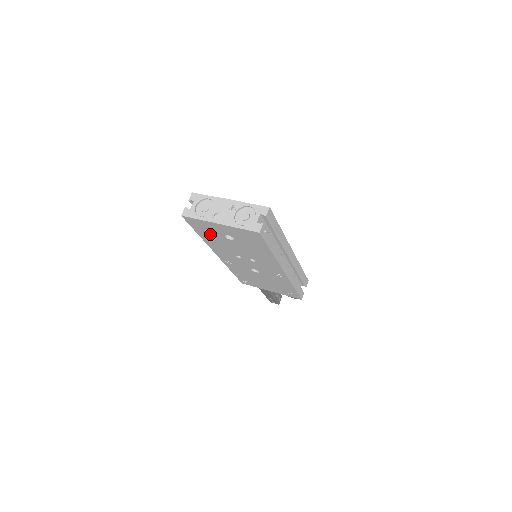
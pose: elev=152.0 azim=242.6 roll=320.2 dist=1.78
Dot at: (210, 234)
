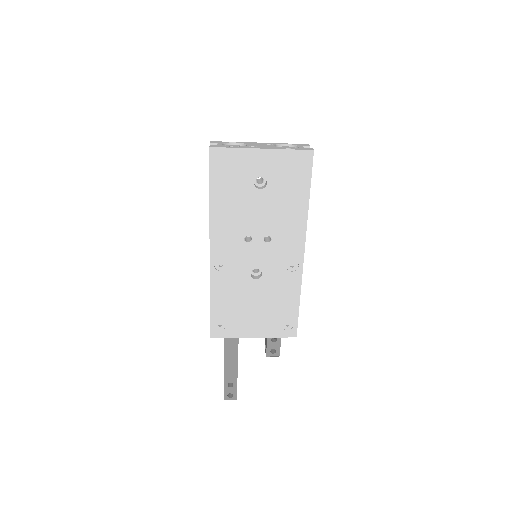
Dot at: (232, 186)
